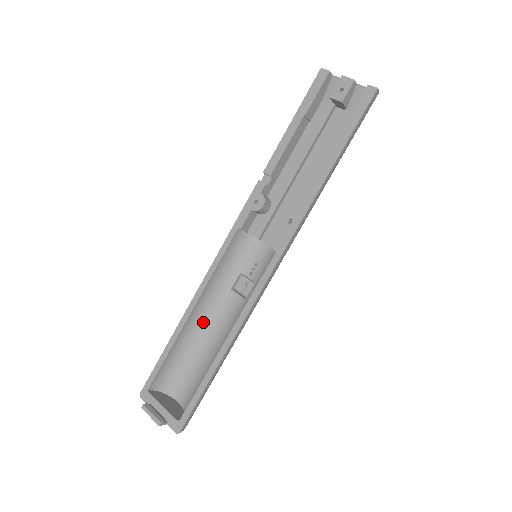
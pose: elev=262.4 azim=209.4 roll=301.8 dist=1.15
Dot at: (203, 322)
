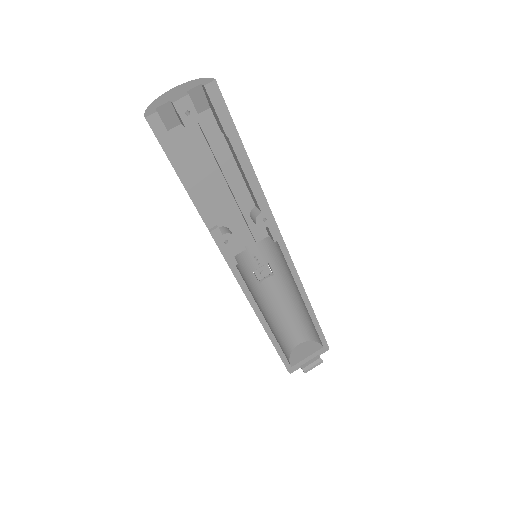
Dot at: (268, 314)
